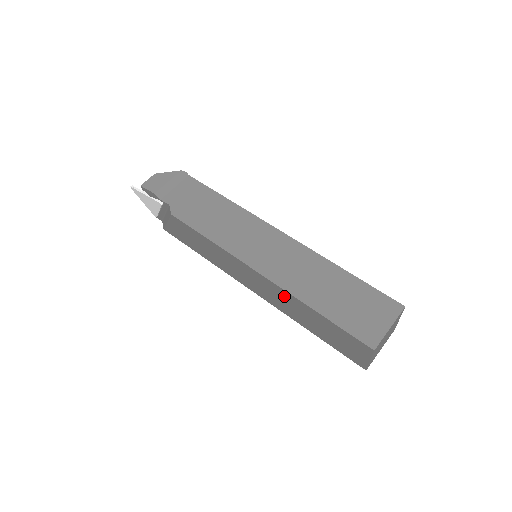
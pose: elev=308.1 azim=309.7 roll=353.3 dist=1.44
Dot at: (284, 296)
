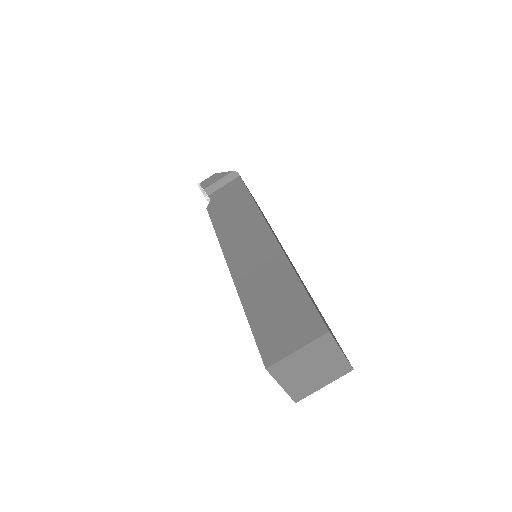
Dot at: occluded
